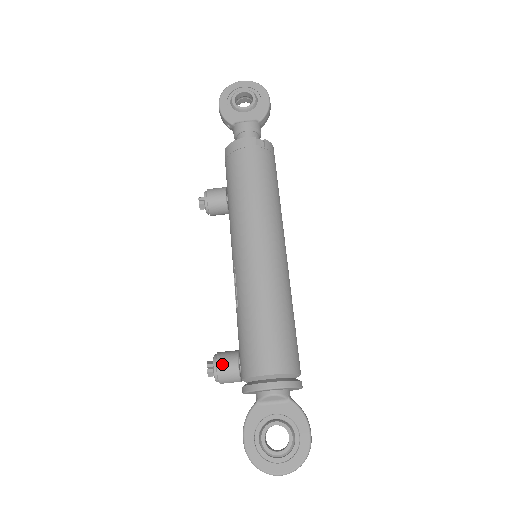
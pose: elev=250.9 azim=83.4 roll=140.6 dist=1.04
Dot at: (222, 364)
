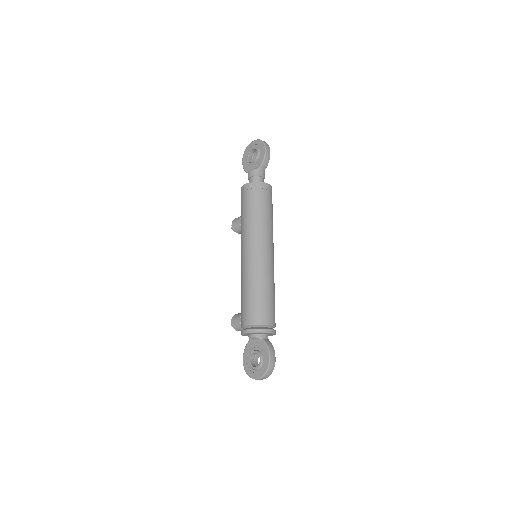
Dot at: (234, 320)
